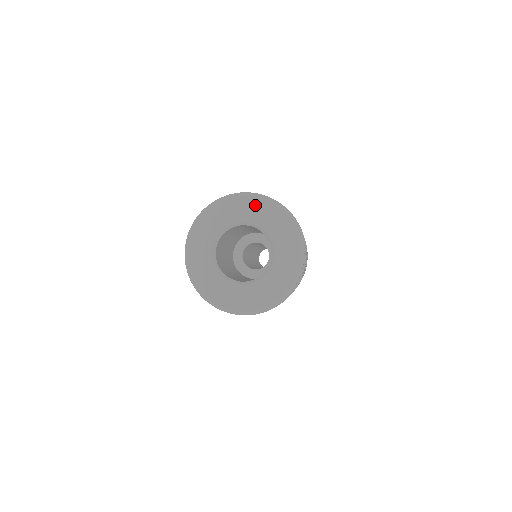
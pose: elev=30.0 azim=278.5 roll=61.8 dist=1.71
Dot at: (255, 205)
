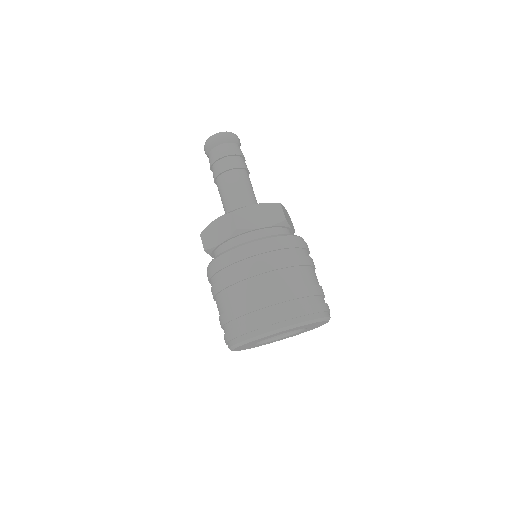
Dot at: occluded
